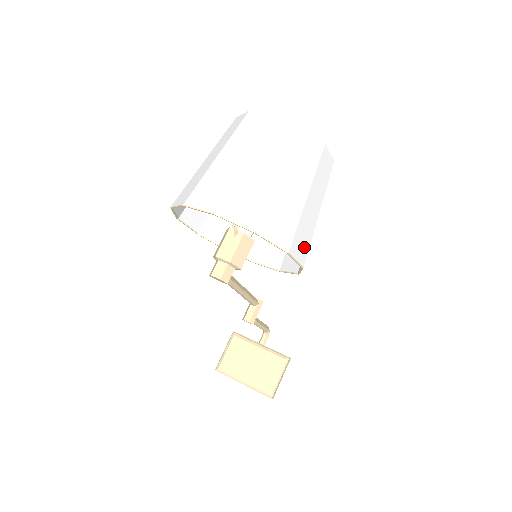
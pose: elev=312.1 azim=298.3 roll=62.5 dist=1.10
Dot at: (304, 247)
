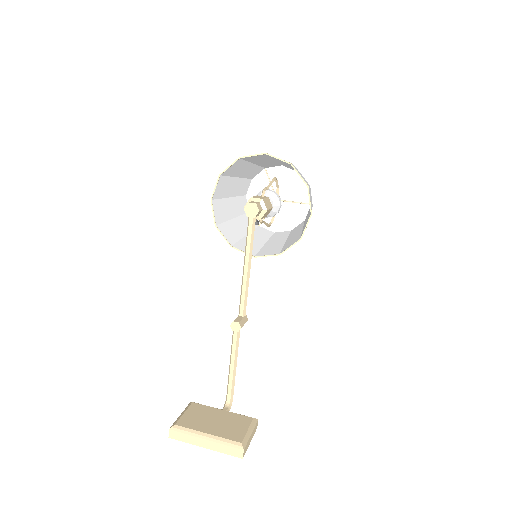
Dot at: (311, 205)
